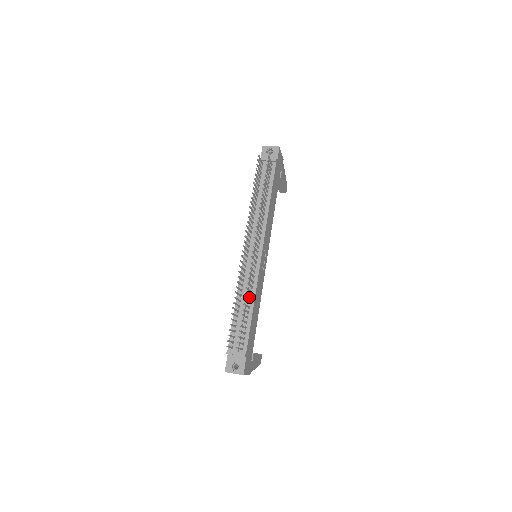
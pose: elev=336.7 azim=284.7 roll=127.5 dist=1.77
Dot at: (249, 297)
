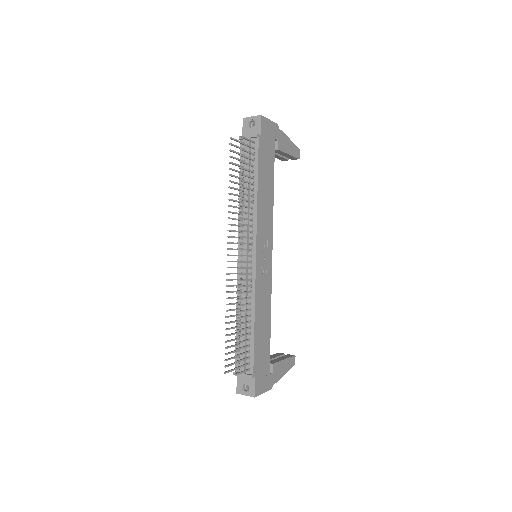
Dot at: (249, 310)
